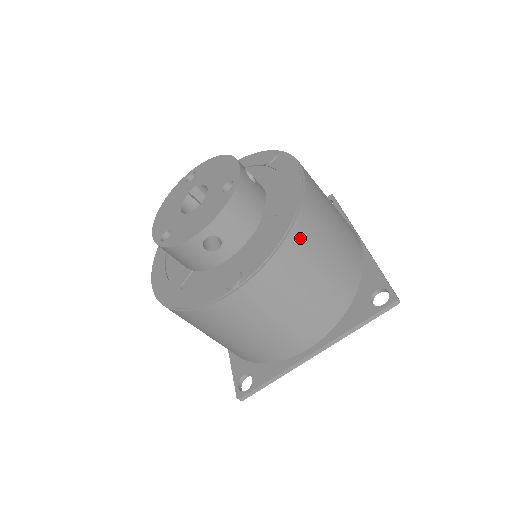
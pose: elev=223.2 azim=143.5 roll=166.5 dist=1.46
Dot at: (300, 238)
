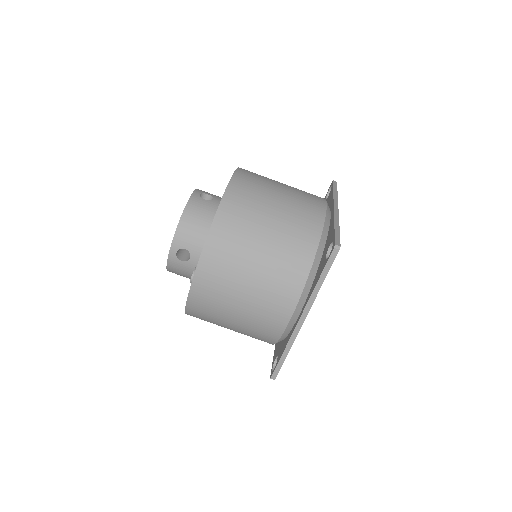
Dot at: (226, 226)
